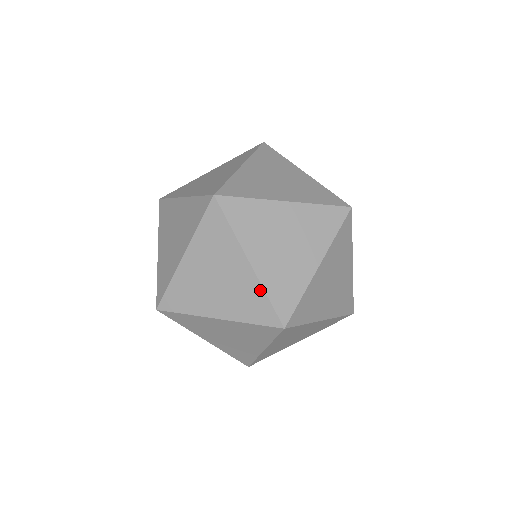
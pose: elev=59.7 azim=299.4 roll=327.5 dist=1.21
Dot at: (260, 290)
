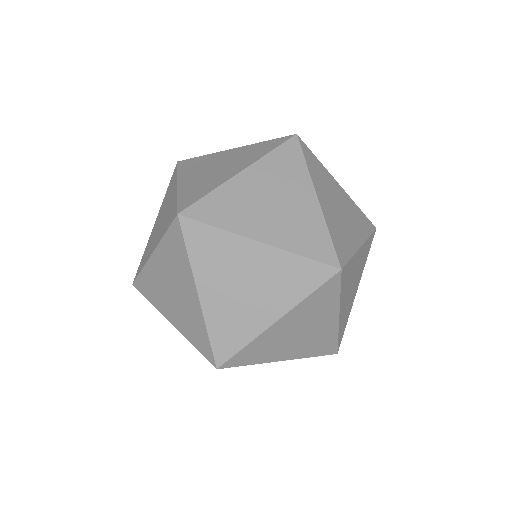
Dot at: (203, 324)
